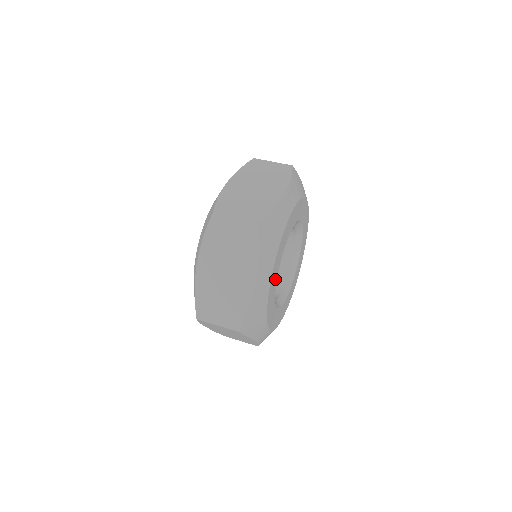
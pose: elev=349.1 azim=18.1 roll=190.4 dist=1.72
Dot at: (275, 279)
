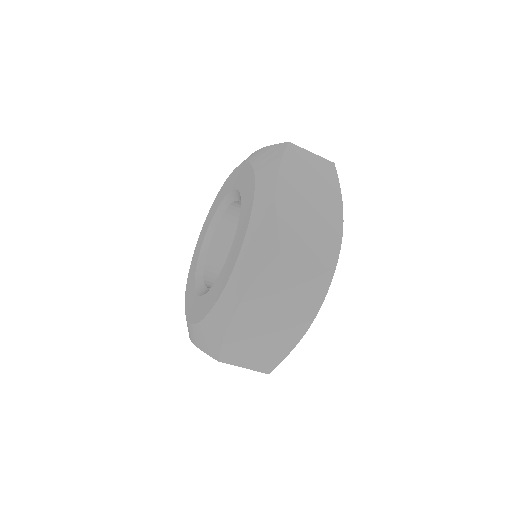
Dot at: occluded
